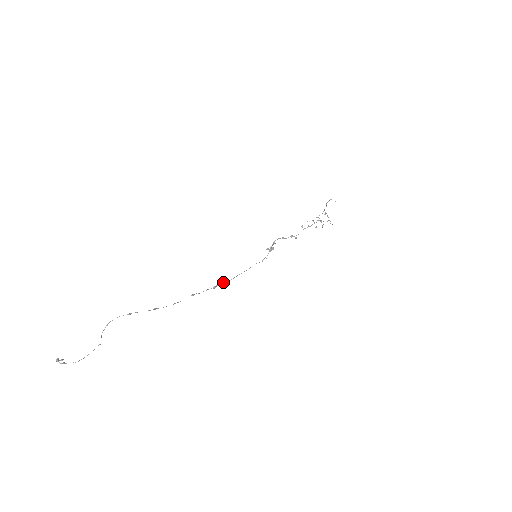
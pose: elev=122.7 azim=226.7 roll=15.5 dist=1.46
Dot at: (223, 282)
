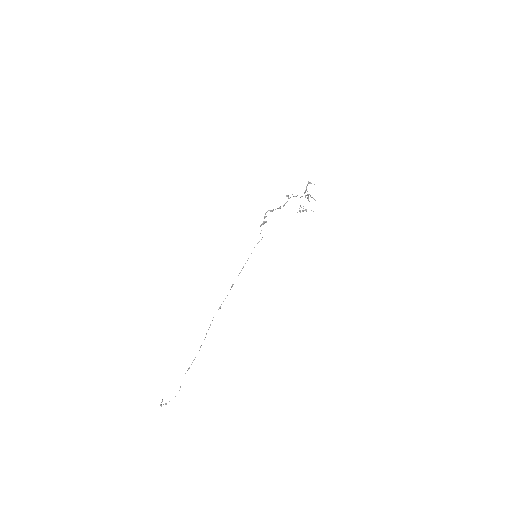
Dot at: occluded
